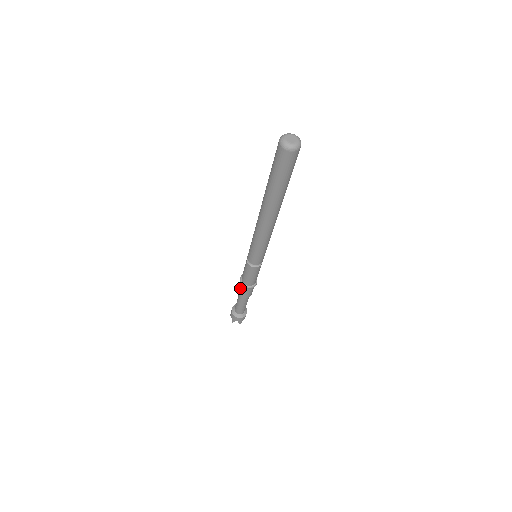
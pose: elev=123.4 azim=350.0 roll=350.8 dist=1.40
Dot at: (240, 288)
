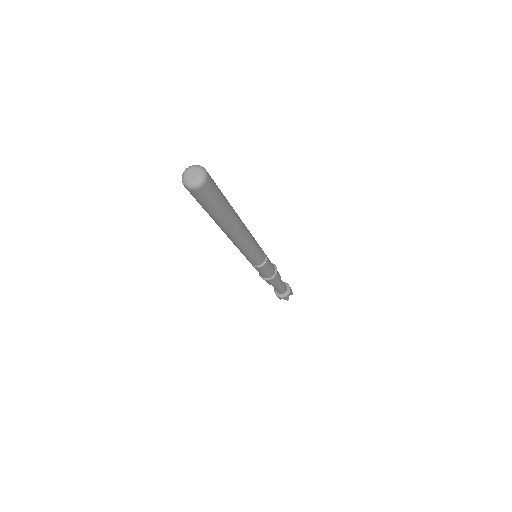
Dot at: (270, 282)
